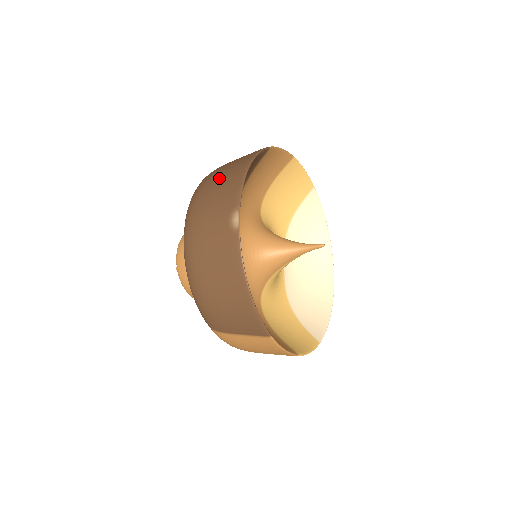
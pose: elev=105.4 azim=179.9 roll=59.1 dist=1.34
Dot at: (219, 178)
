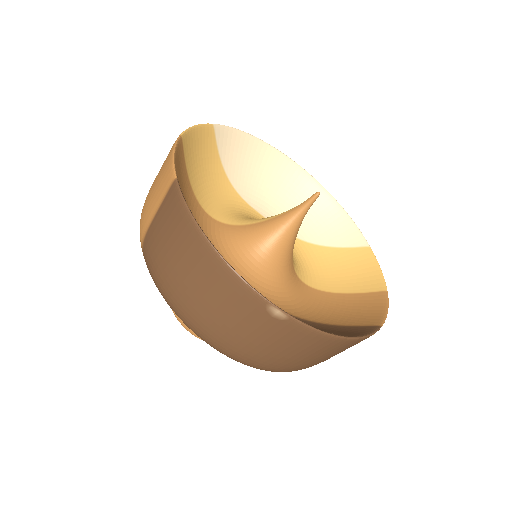
Dot at: (187, 279)
